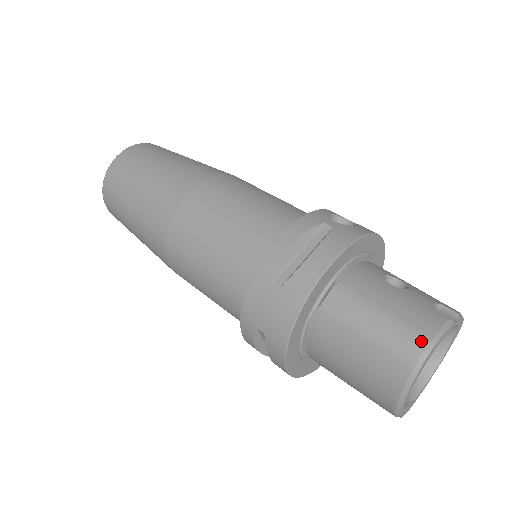
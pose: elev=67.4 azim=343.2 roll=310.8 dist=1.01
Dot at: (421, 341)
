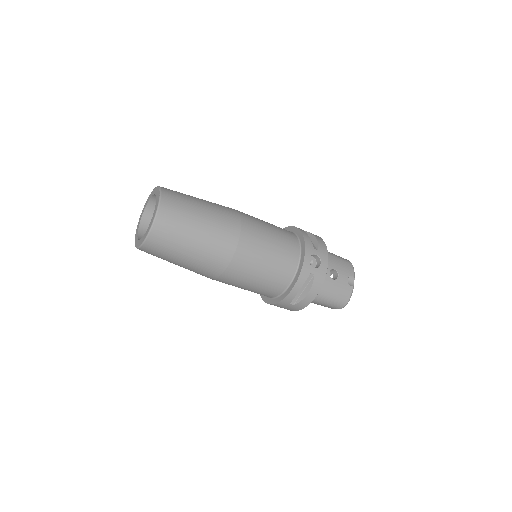
Dot at: (344, 304)
